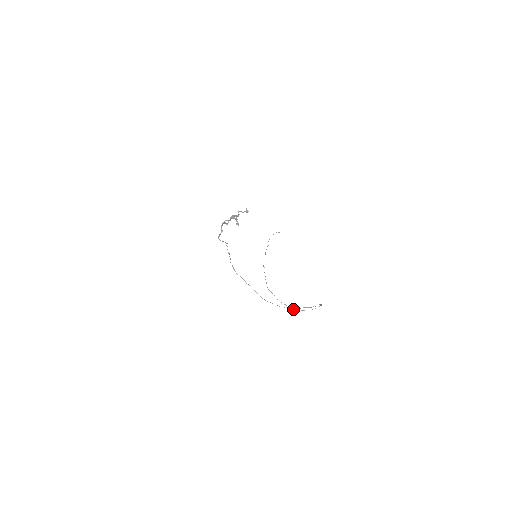
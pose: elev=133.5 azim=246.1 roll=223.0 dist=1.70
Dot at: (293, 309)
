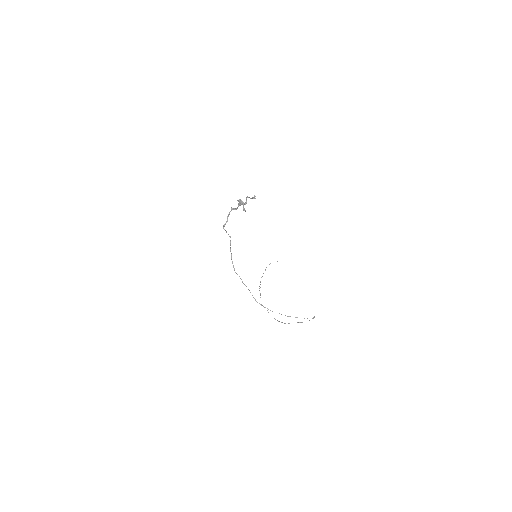
Dot at: occluded
